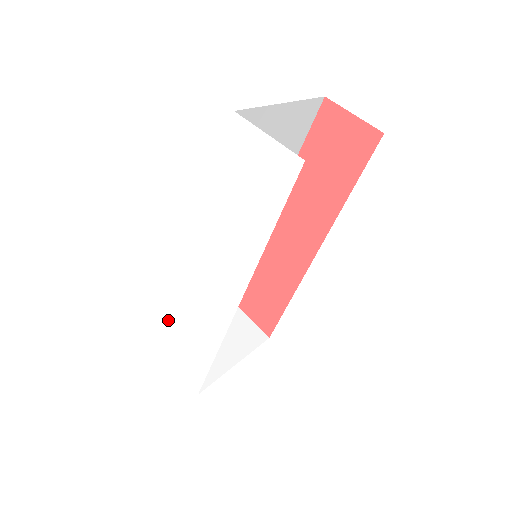
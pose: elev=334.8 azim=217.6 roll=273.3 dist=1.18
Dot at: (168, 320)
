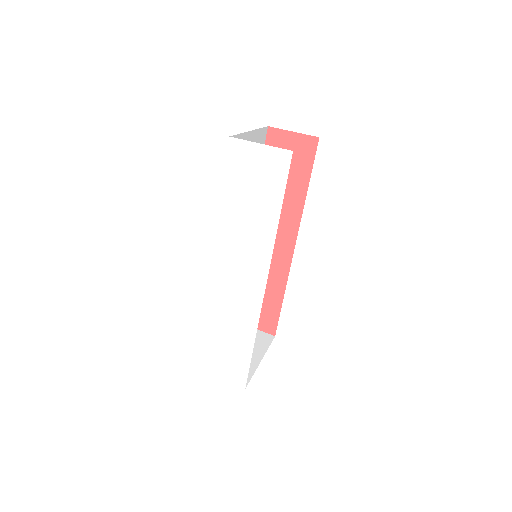
Dot at: (202, 333)
